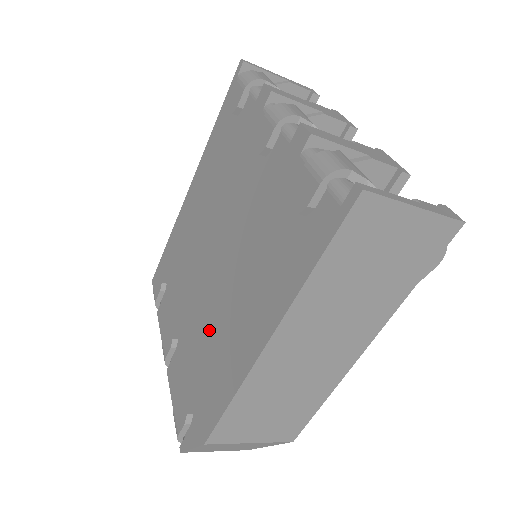
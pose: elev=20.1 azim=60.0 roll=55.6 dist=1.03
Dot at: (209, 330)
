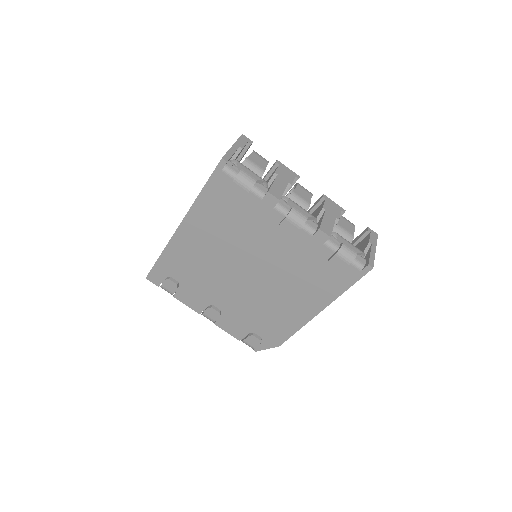
Dot at: (261, 307)
